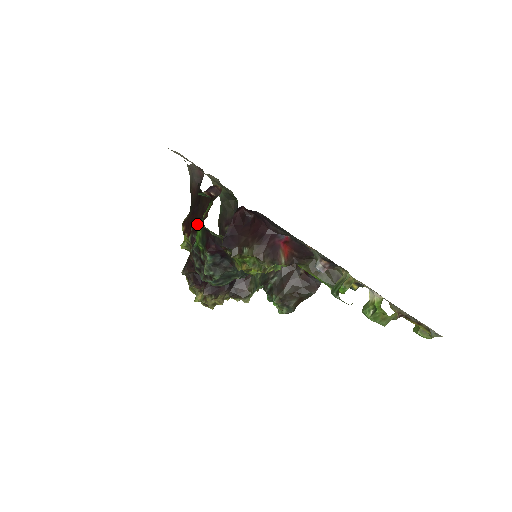
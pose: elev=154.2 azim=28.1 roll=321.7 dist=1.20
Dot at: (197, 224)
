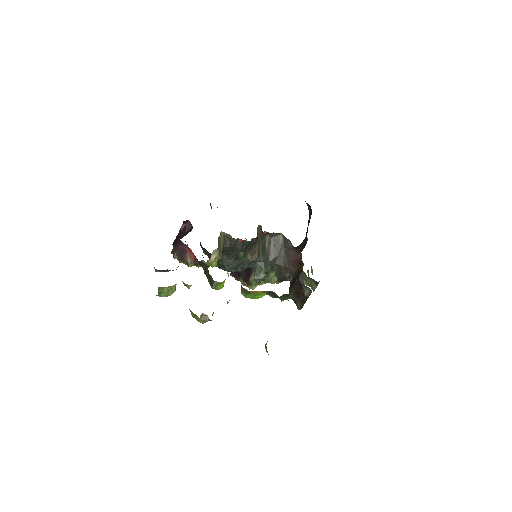
Dot at: occluded
